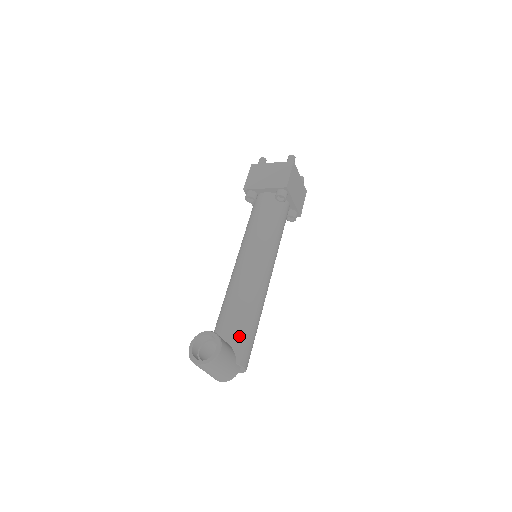
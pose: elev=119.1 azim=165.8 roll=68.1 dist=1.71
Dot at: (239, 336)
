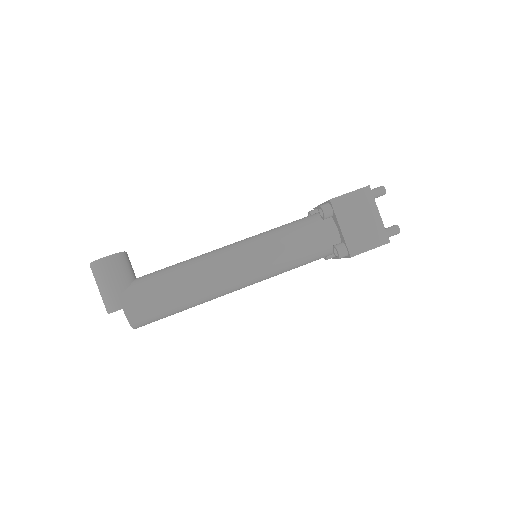
Dot at: (146, 281)
